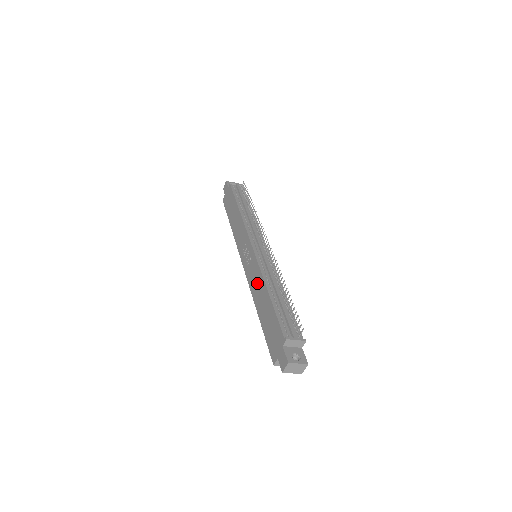
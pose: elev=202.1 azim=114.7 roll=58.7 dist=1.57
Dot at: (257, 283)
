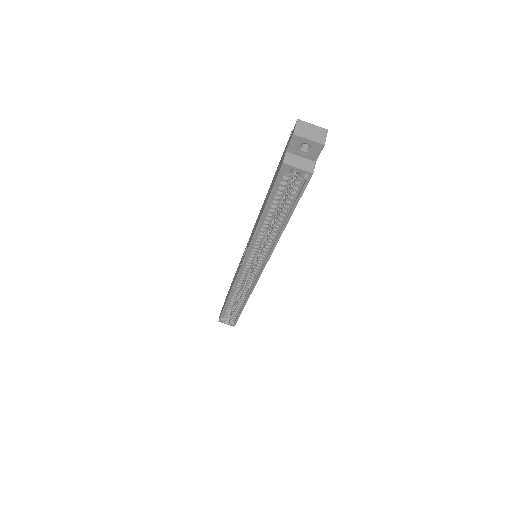
Dot at: (256, 222)
